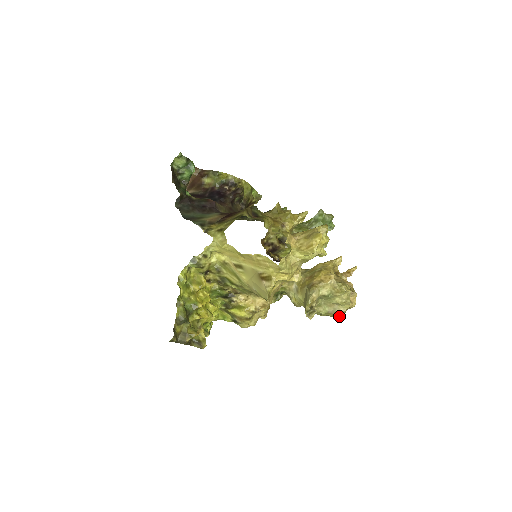
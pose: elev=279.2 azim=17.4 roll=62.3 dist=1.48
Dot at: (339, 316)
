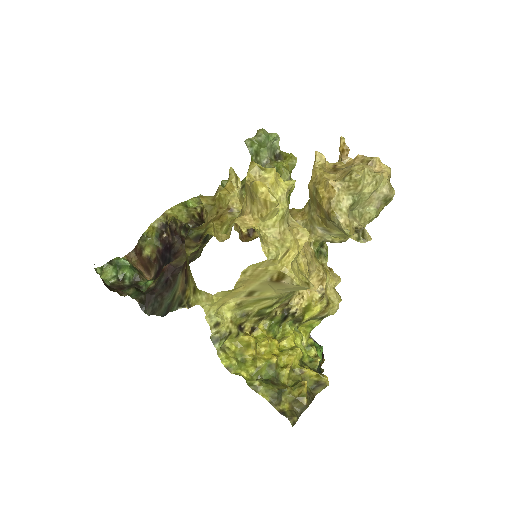
Dot at: (391, 197)
